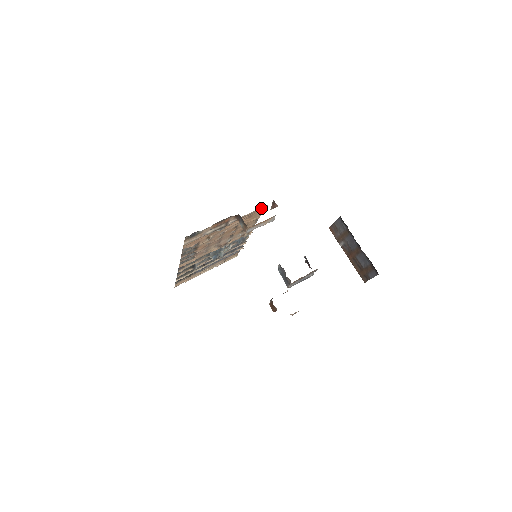
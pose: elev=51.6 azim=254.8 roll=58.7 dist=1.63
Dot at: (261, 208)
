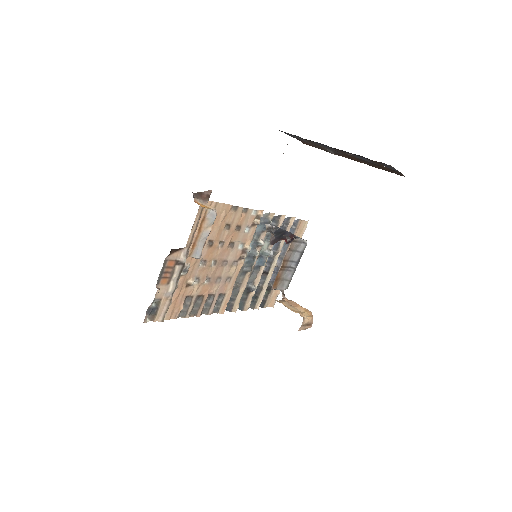
Dot at: (201, 208)
